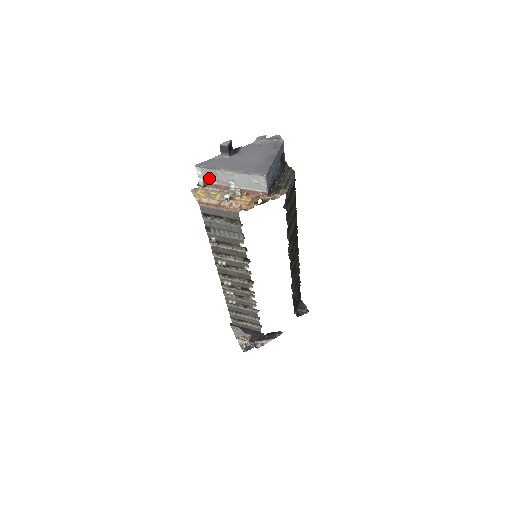
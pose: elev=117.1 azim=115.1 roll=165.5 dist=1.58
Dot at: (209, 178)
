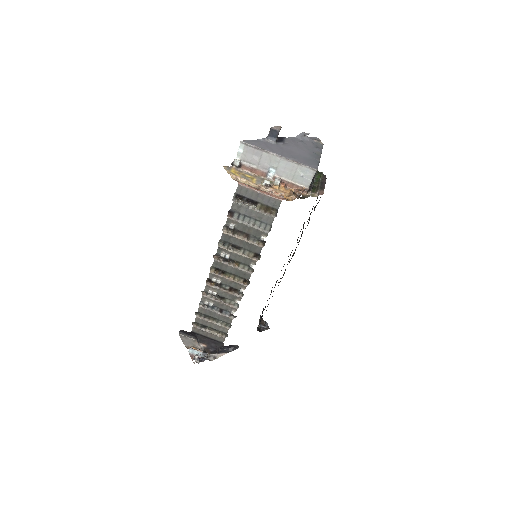
Dot at: (249, 159)
